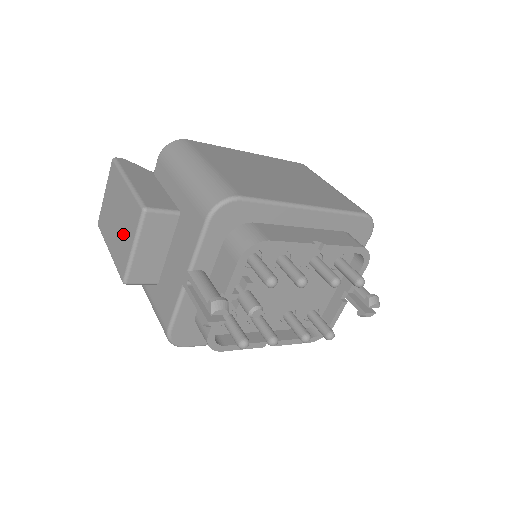
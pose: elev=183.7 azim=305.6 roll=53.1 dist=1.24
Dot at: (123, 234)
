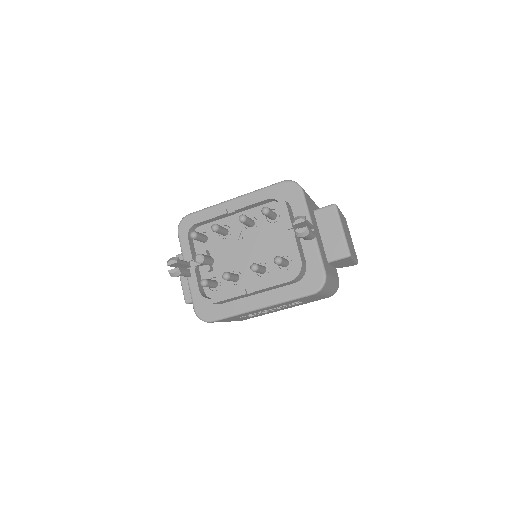
Dot at: occluded
